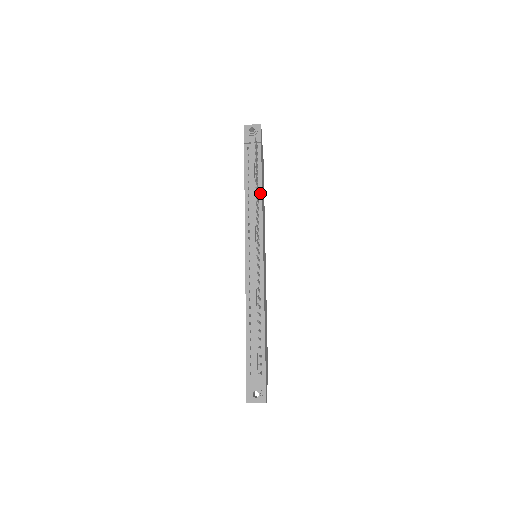
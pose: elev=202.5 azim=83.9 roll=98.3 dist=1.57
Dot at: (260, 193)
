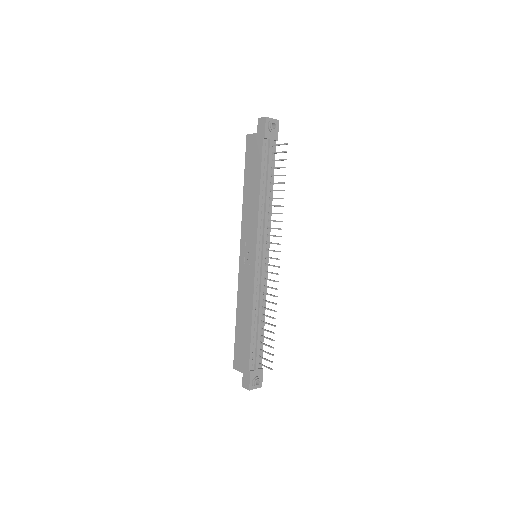
Dot at: (271, 196)
